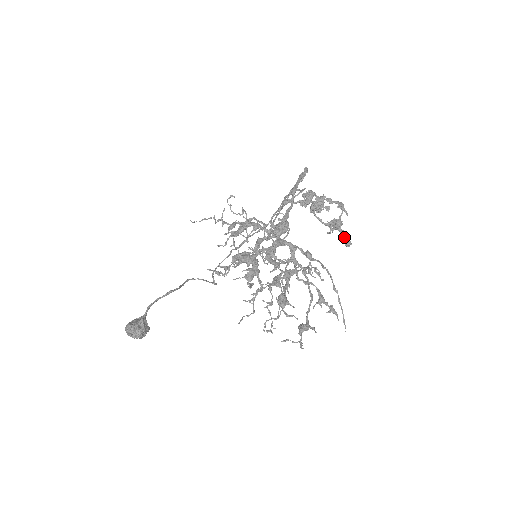
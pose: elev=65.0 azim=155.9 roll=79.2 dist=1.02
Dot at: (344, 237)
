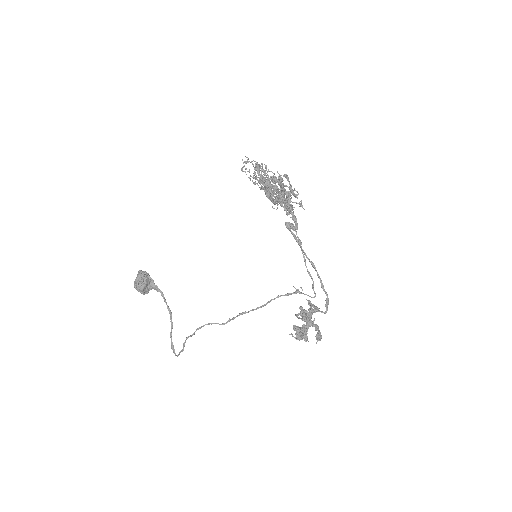
Dot at: (299, 327)
